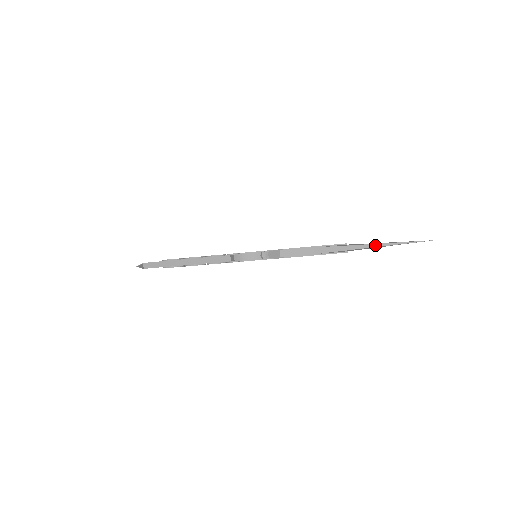
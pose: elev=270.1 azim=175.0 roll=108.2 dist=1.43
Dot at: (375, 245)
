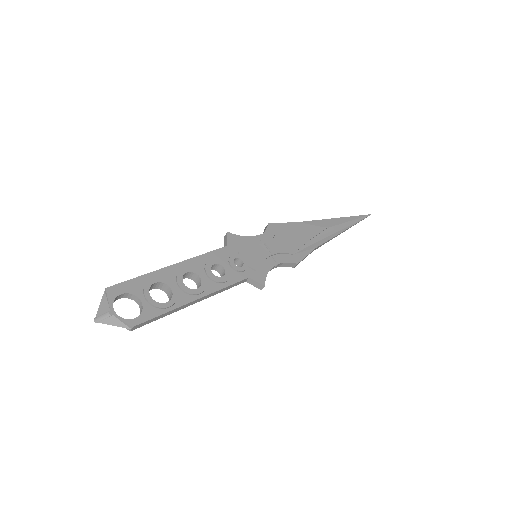
Dot at: occluded
